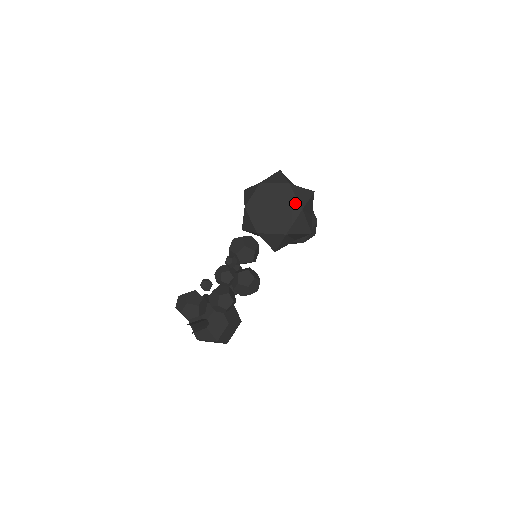
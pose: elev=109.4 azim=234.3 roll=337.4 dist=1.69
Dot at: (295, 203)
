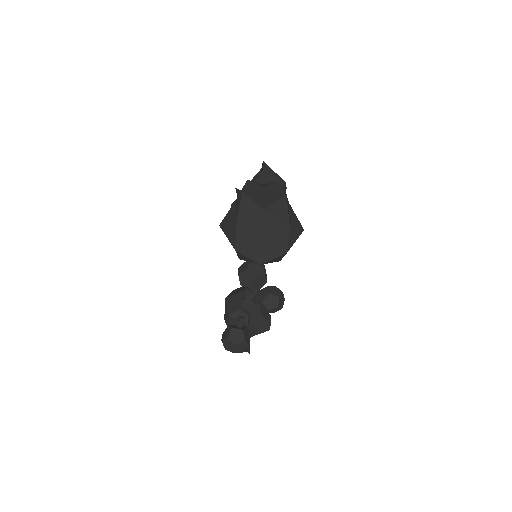
Dot at: (280, 224)
